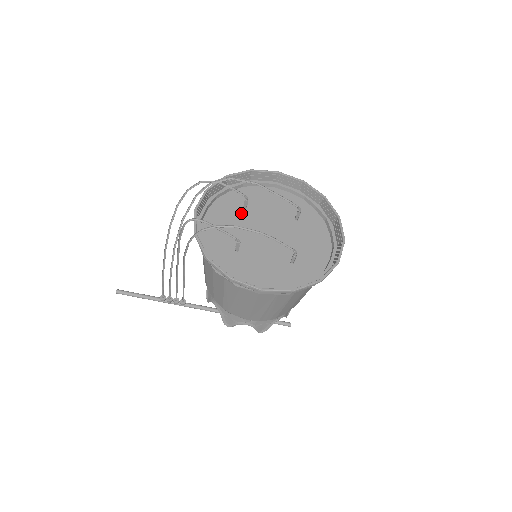
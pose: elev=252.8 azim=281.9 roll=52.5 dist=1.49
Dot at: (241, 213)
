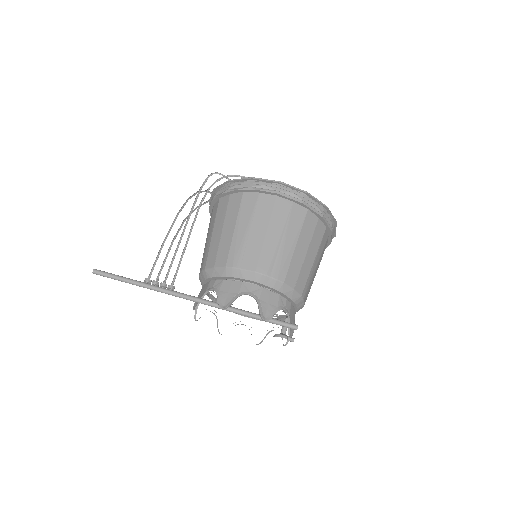
Dot at: occluded
